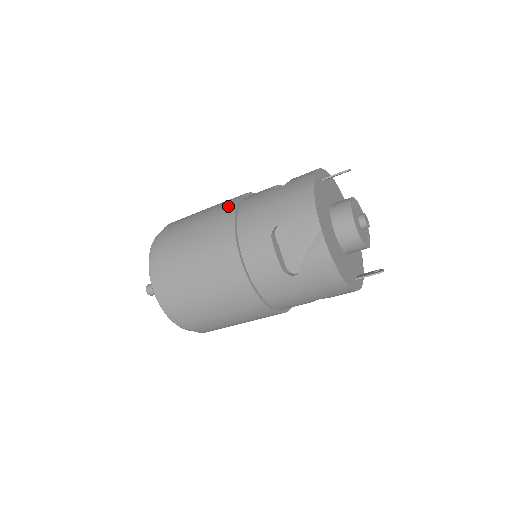
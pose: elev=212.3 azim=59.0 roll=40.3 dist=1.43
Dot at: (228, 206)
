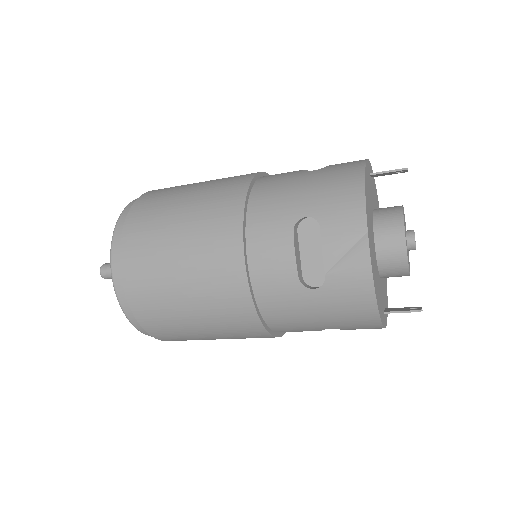
Dot at: (239, 180)
